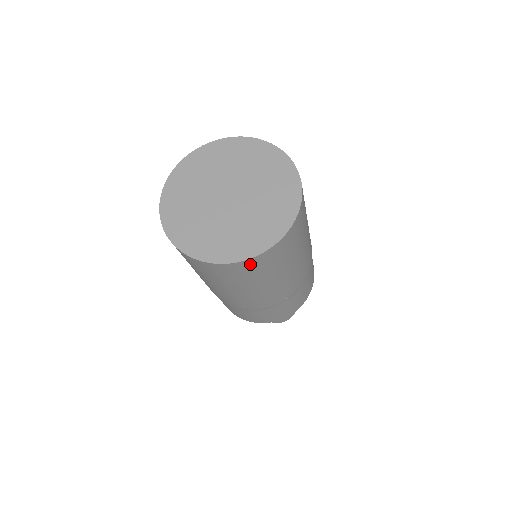
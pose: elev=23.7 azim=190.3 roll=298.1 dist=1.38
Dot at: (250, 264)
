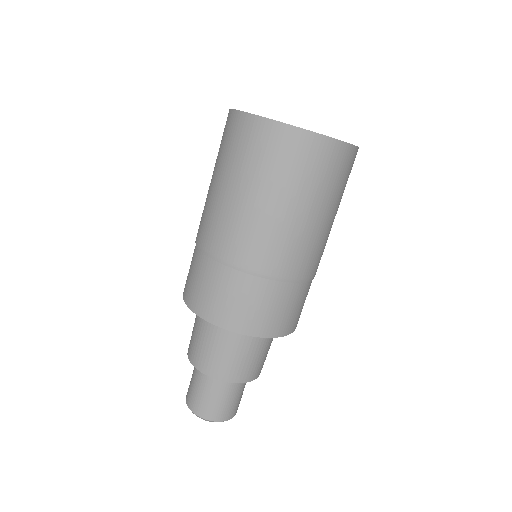
Dot at: (260, 129)
